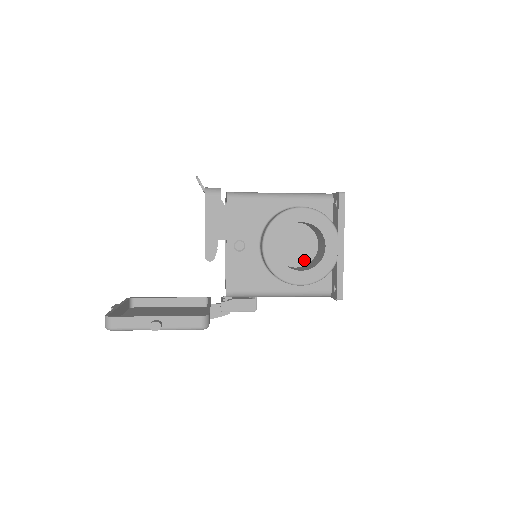
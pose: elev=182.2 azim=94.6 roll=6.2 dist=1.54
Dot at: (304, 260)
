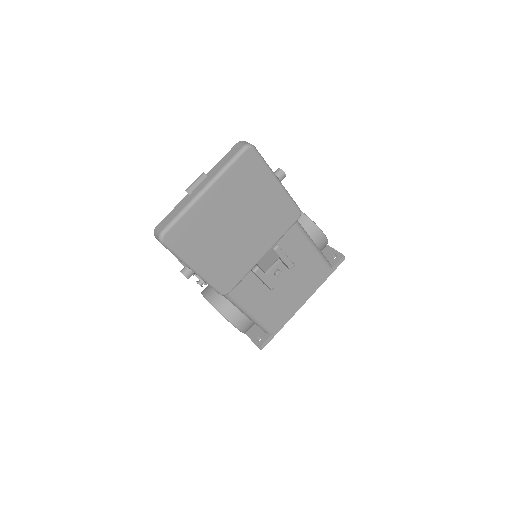
Dot at: occluded
